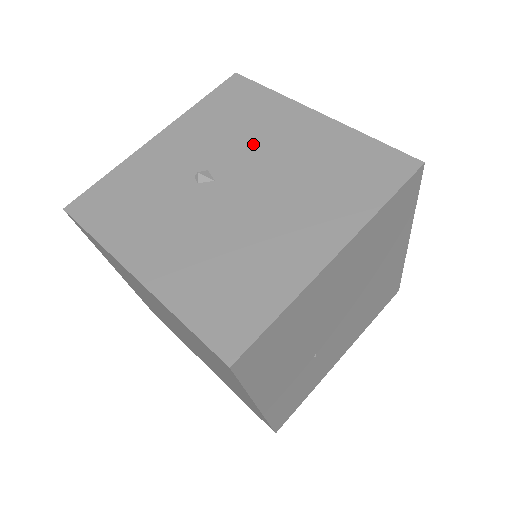
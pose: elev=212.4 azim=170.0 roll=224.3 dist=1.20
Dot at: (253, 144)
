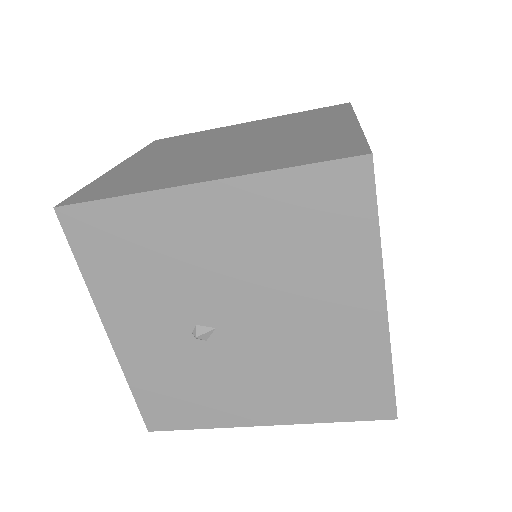
Dot at: (195, 272)
